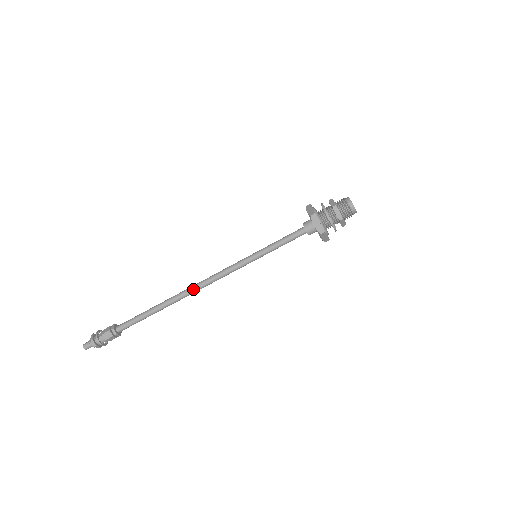
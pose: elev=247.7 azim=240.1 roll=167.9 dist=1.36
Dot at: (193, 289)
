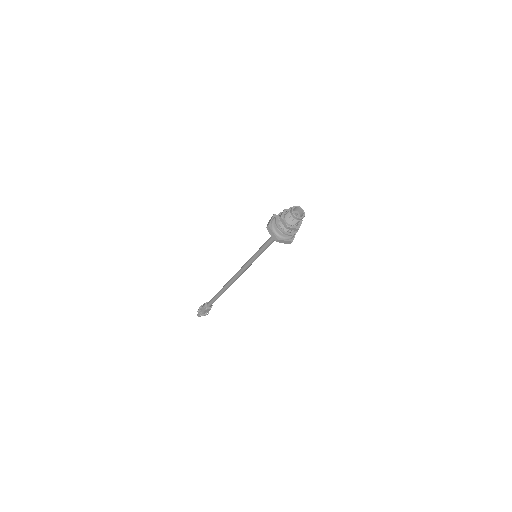
Dot at: (231, 280)
